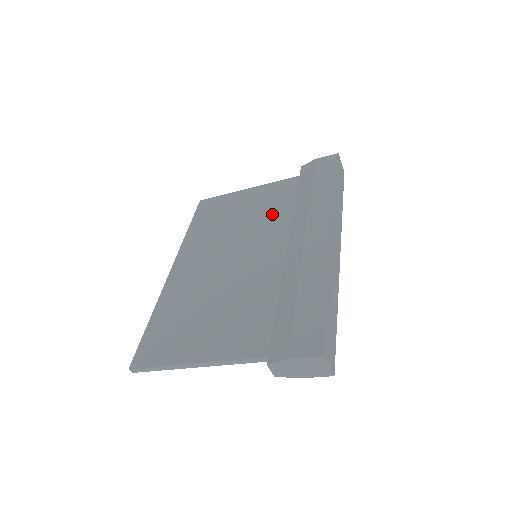
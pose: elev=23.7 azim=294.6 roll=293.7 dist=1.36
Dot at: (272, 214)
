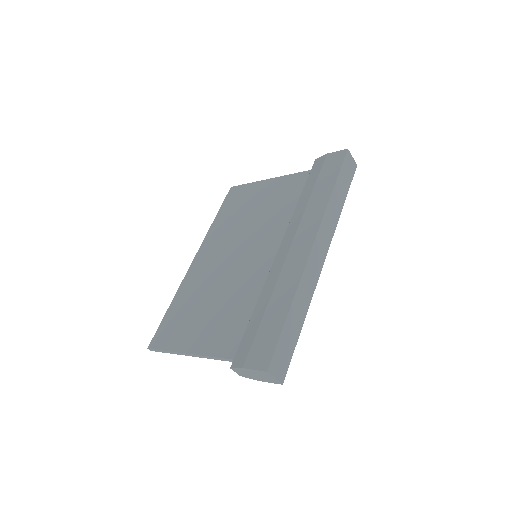
Dot at: (279, 212)
